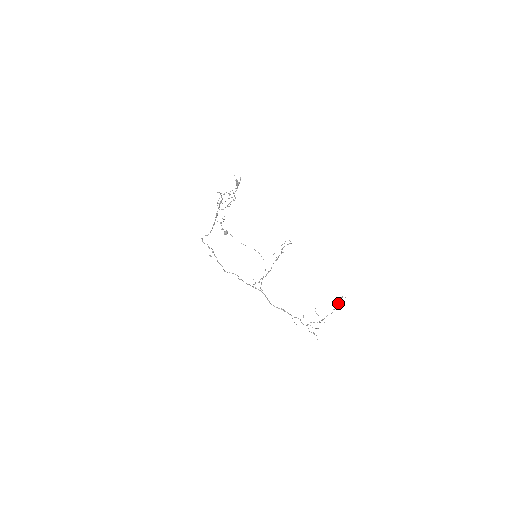
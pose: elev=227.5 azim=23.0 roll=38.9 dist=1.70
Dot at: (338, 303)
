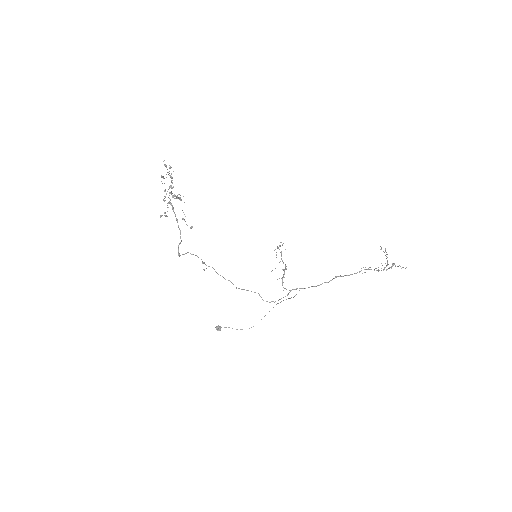
Dot at: occluded
